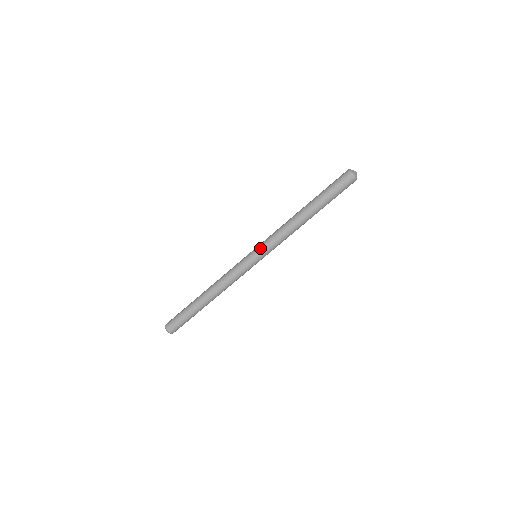
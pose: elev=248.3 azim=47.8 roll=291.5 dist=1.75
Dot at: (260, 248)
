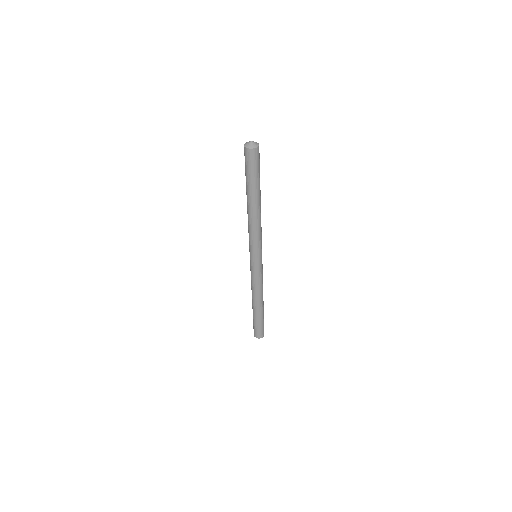
Dot at: (249, 248)
